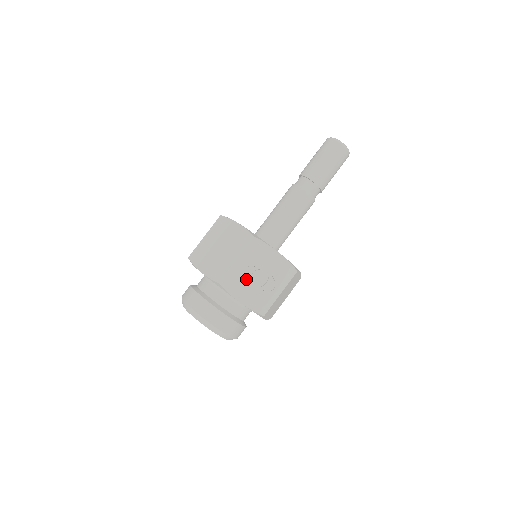
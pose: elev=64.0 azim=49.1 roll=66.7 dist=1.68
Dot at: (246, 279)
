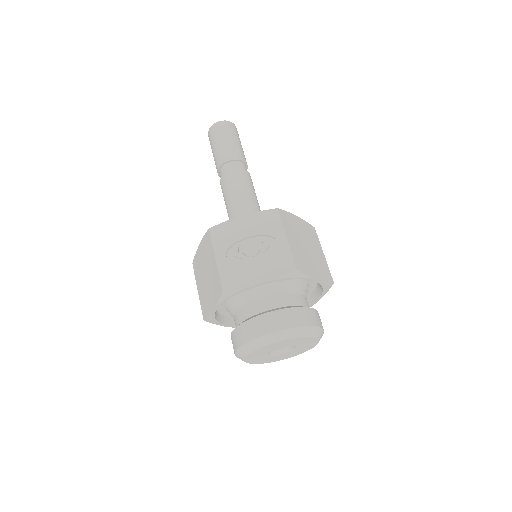
Dot at: (242, 262)
